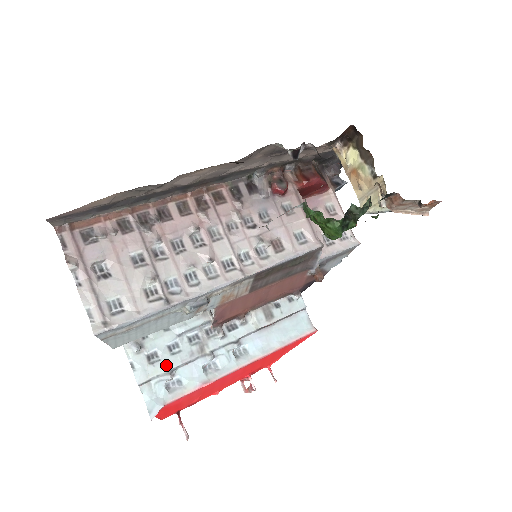
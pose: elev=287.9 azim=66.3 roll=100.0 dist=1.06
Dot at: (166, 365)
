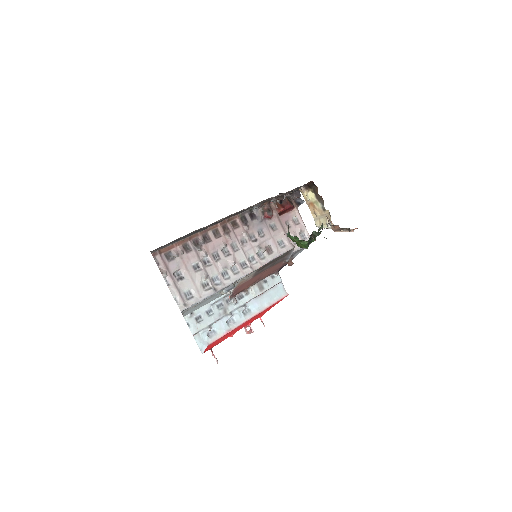
Dot at: (206, 322)
